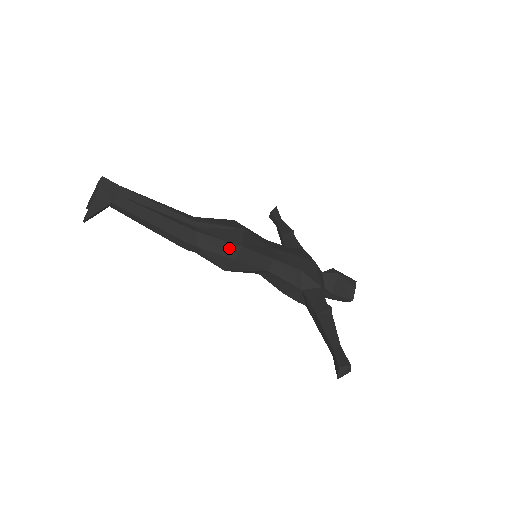
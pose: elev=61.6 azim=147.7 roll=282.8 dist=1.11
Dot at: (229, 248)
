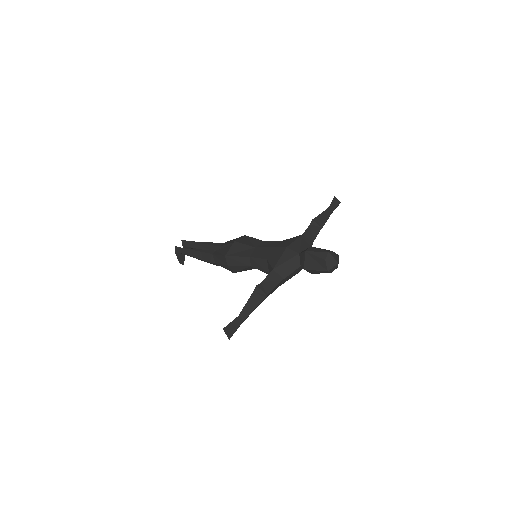
Dot at: (223, 259)
